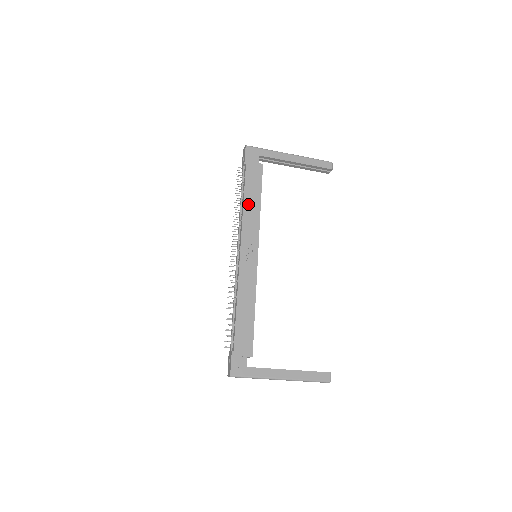
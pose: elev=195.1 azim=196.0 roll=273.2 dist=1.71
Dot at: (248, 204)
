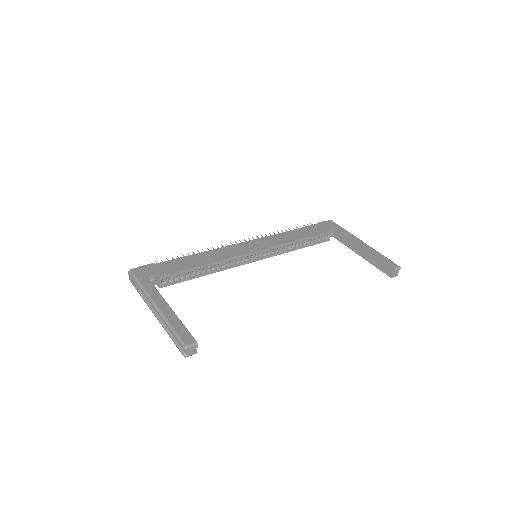
Dot at: (290, 233)
